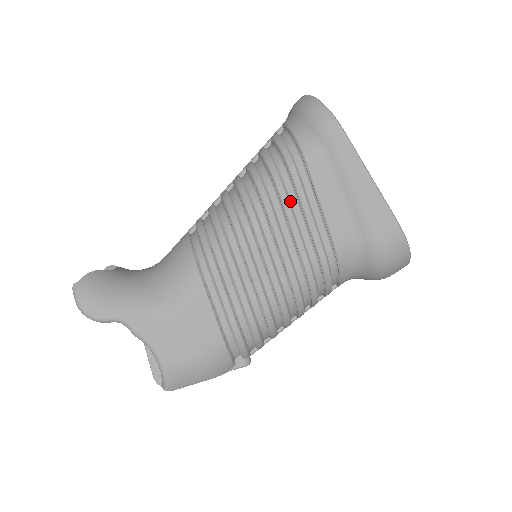
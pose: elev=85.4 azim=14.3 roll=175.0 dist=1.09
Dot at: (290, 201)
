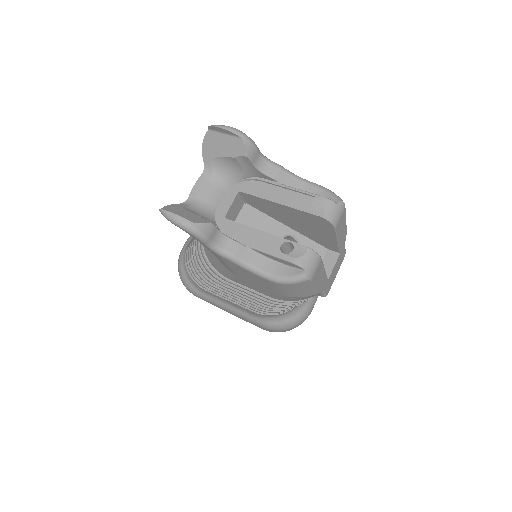
Dot at: occluded
